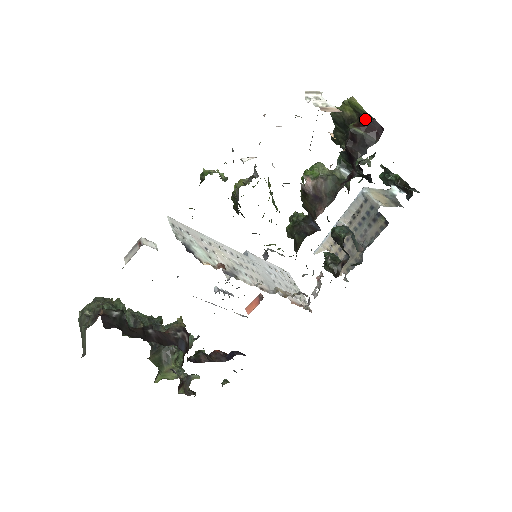
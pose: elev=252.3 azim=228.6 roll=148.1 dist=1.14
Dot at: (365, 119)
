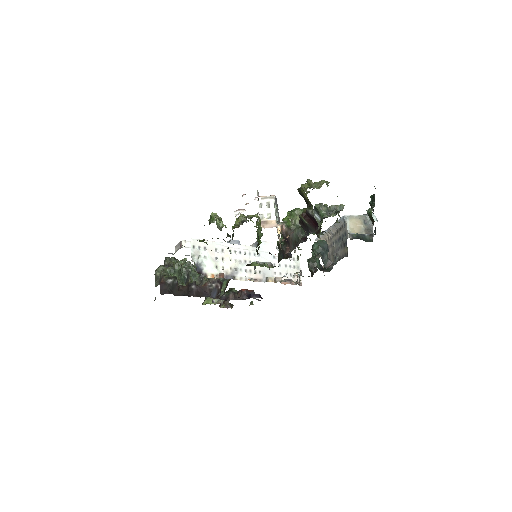
Dot at: (308, 214)
